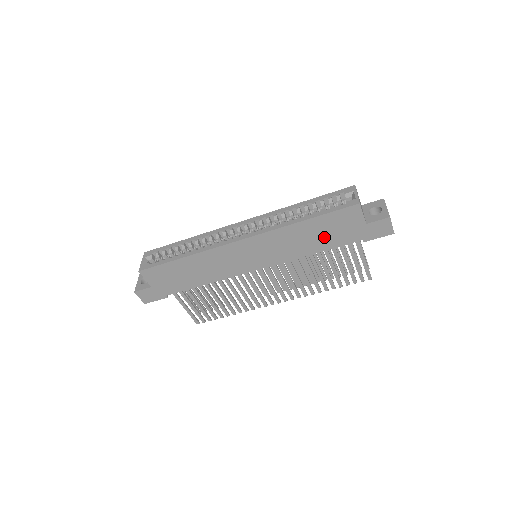
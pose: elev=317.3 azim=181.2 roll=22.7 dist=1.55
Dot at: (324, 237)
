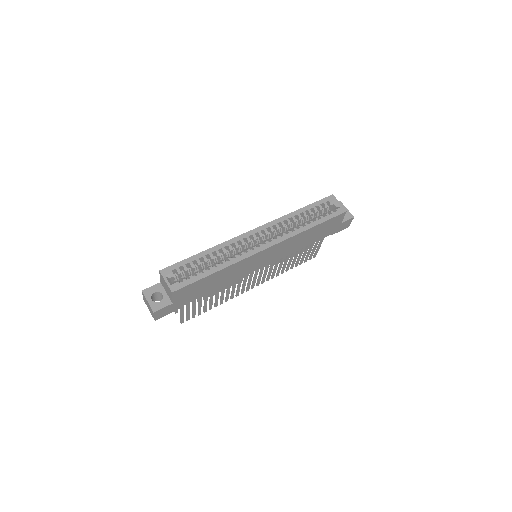
Dot at: (315, 236)
